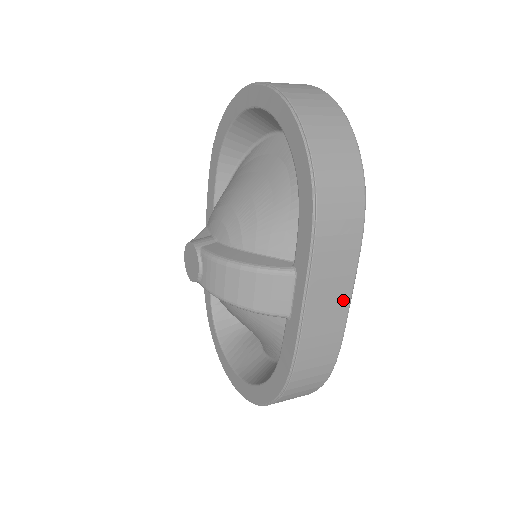
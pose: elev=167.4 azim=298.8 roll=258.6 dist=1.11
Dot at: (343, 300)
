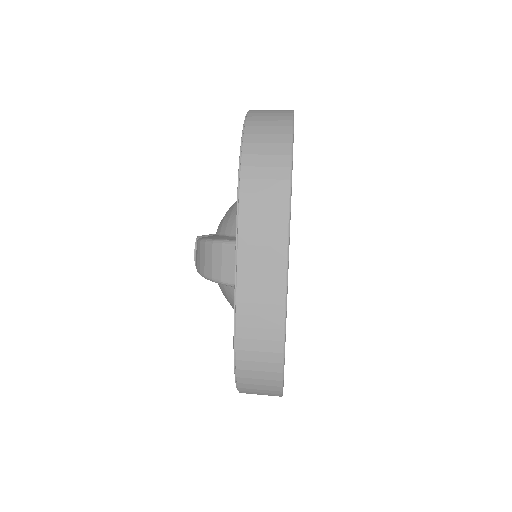
Dot at: (278, 271)
